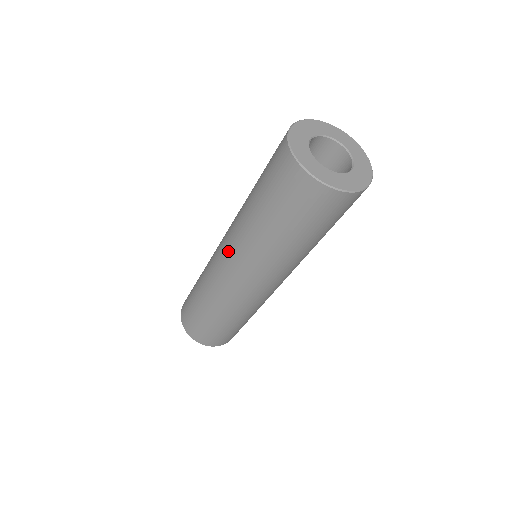
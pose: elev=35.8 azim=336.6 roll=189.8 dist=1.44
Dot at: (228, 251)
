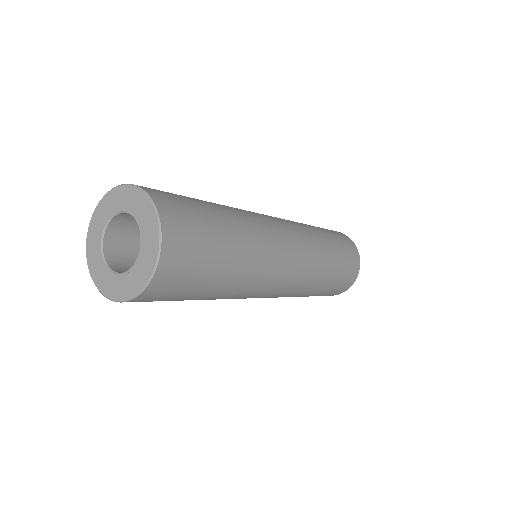
Dot at: occluded
